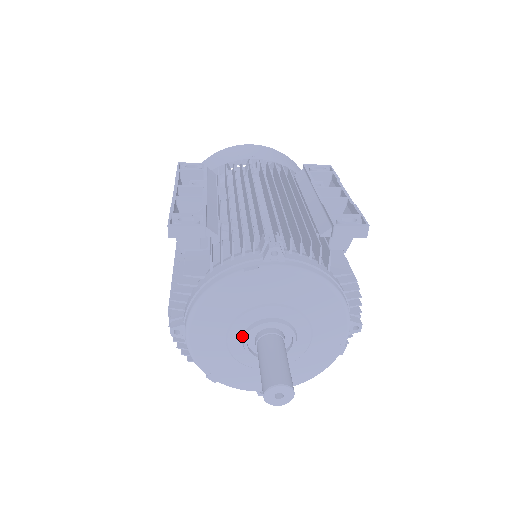
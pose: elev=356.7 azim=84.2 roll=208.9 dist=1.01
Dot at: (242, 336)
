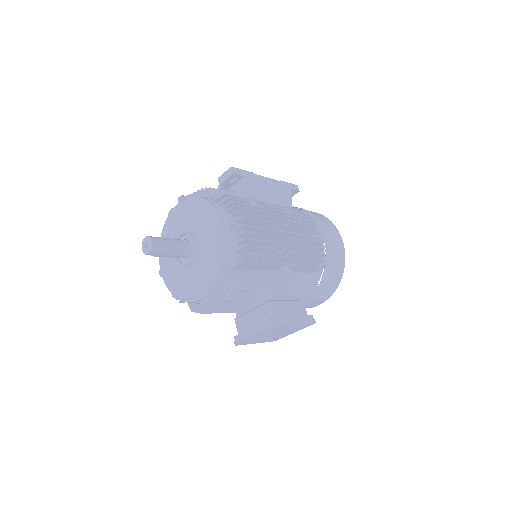
Dot at: occluded
